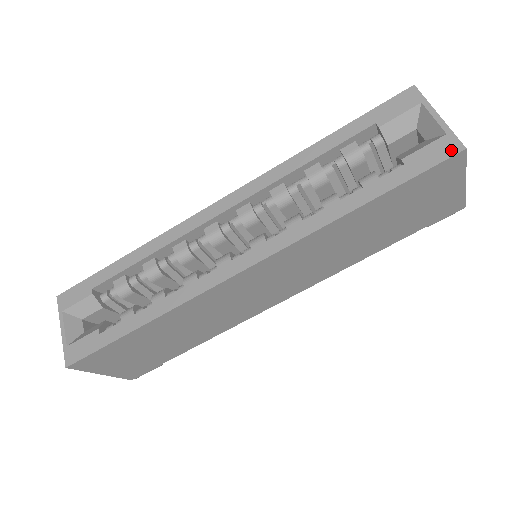
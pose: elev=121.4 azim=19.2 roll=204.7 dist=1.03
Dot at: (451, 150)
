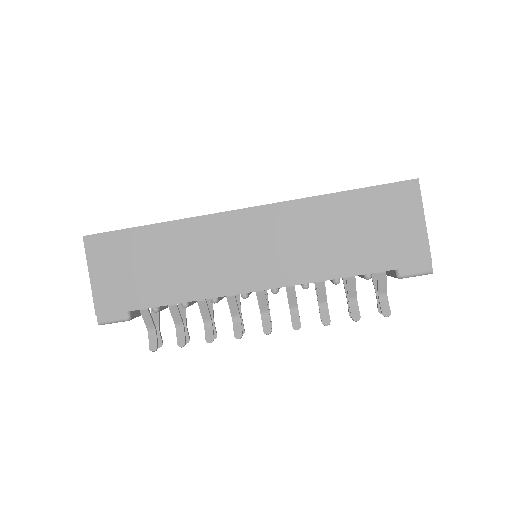
Dot at: (409, 180)
